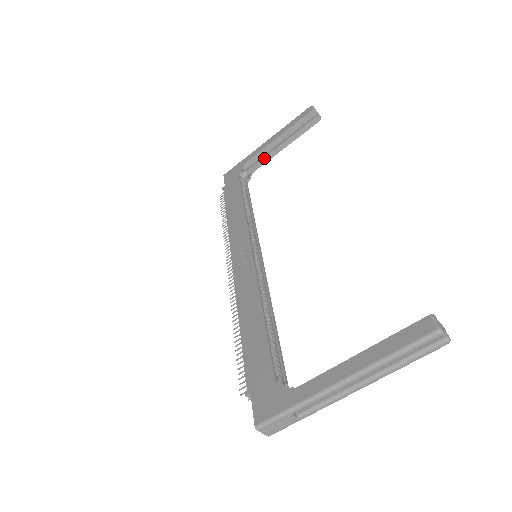
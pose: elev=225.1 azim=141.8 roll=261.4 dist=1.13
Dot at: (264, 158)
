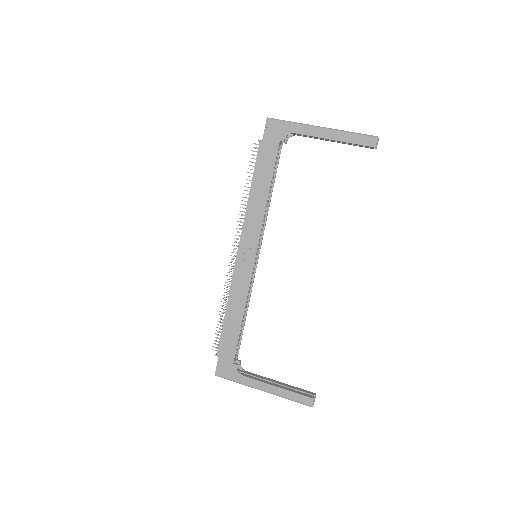
Dot at: (310, 137)
